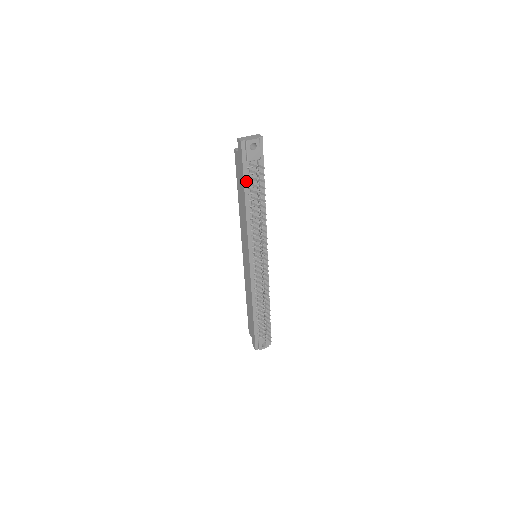
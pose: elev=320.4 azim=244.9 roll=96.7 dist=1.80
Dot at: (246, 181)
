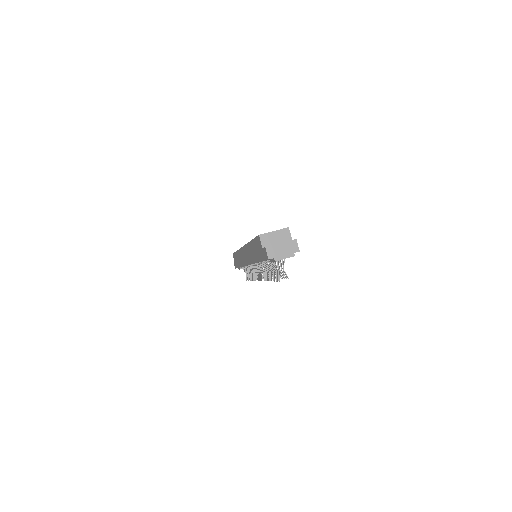
Dot at: occluded
